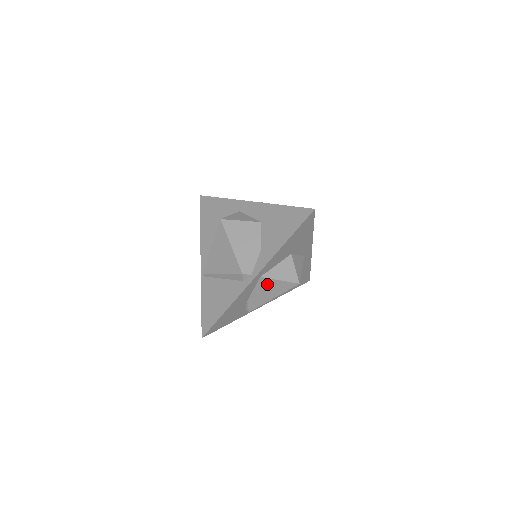
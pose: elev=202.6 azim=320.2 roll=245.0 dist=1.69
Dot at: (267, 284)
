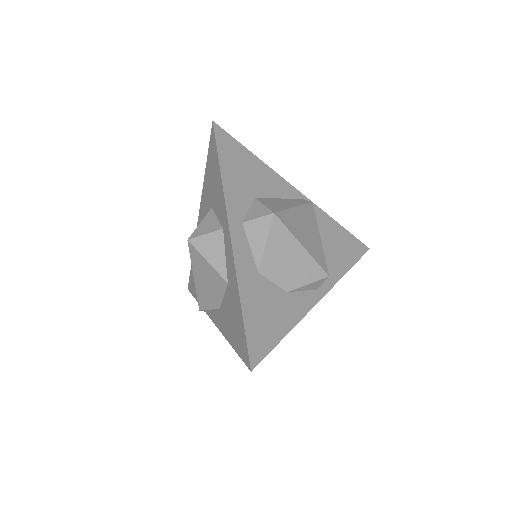
Dot at: occluded
